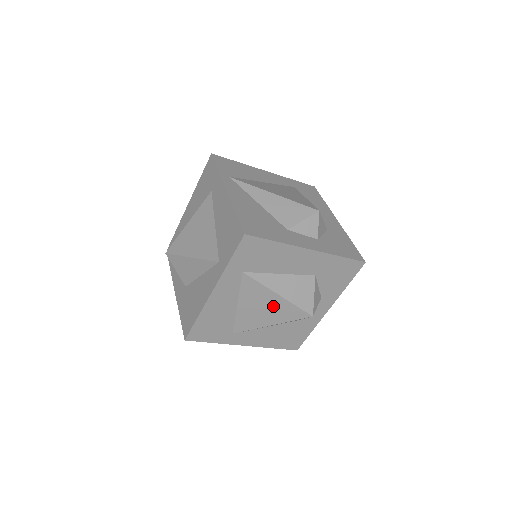
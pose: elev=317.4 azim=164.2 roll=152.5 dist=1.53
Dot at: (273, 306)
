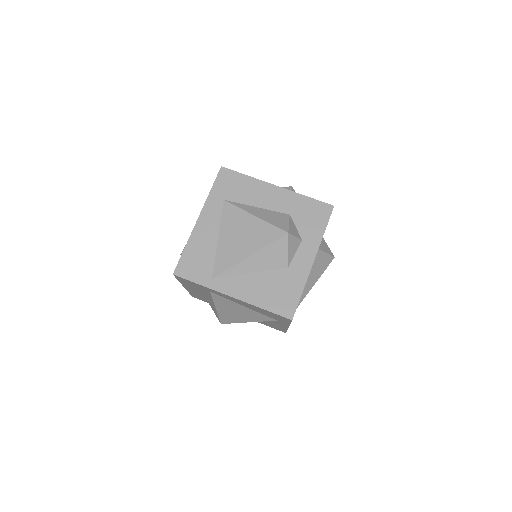
Dot at: occluded
